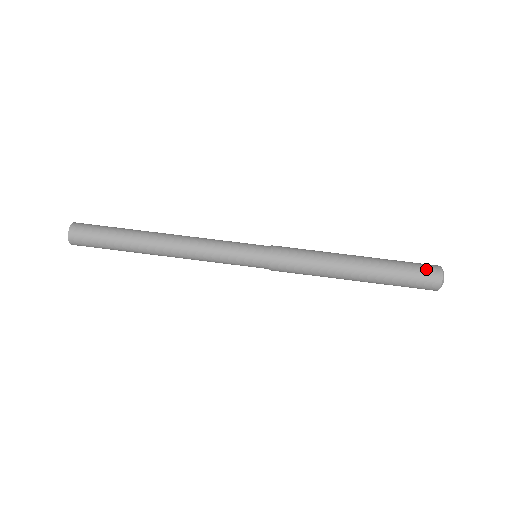
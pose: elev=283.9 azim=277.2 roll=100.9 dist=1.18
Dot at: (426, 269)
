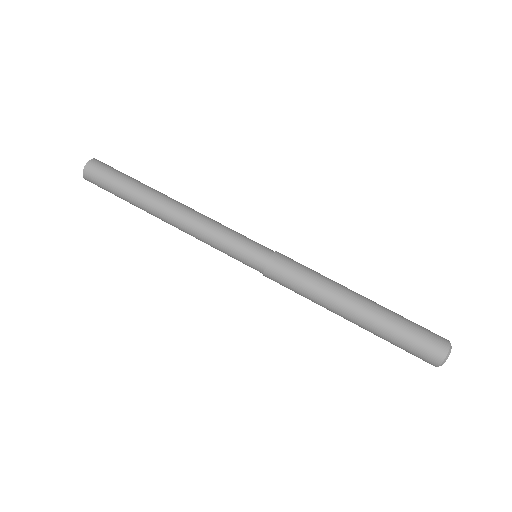
Dot at: (432, 338)
